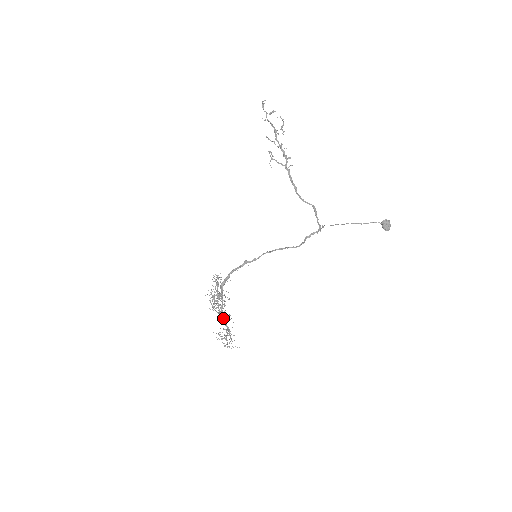
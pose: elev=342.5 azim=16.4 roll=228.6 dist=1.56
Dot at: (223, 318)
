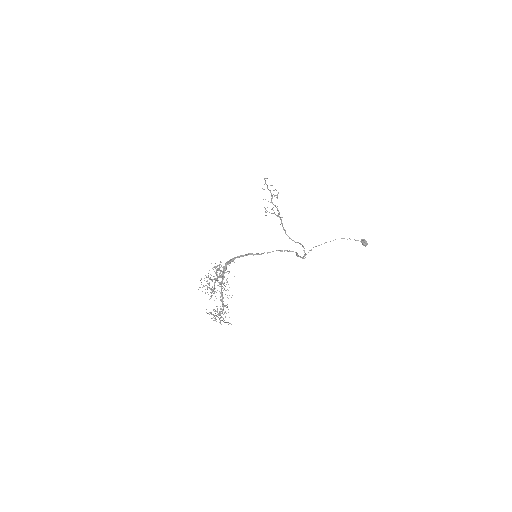
Dot at: (222, 292)
